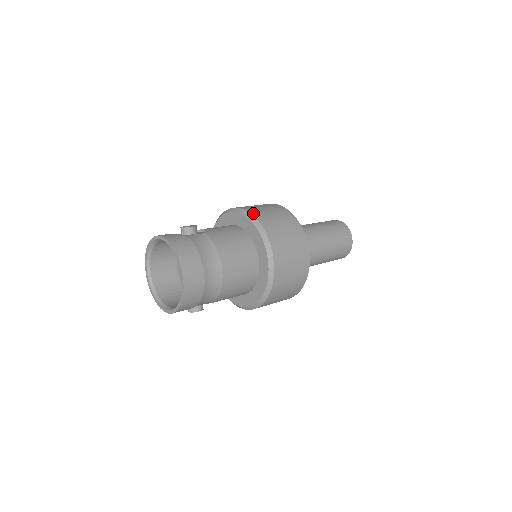
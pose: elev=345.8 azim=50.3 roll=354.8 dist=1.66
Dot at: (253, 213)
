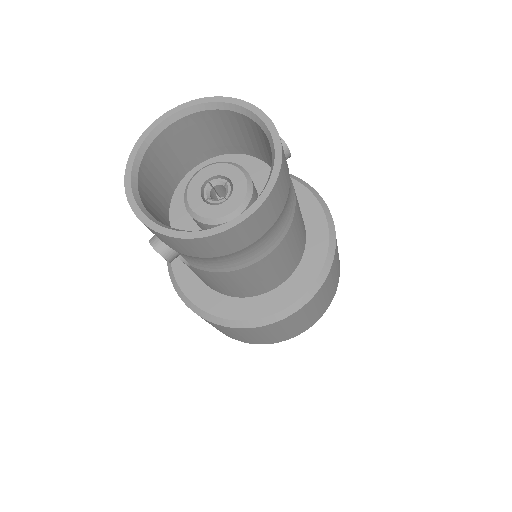
Dot at: occluded
